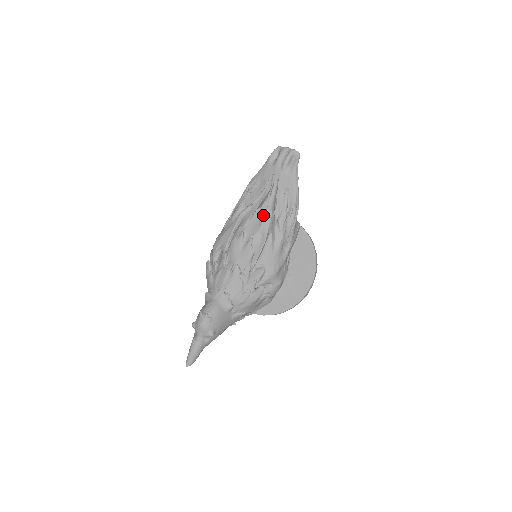
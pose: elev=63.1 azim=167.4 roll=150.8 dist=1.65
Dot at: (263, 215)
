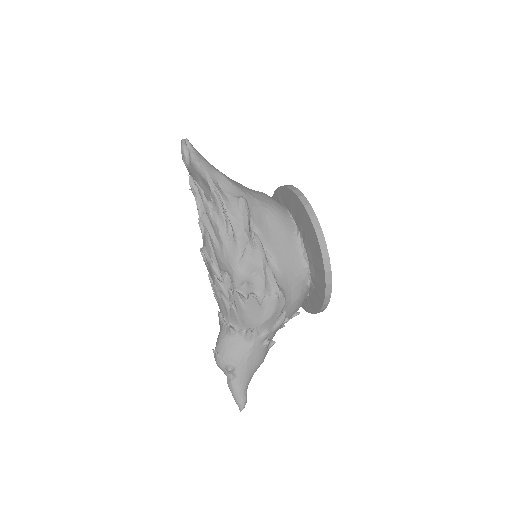
Dot at: occluded
